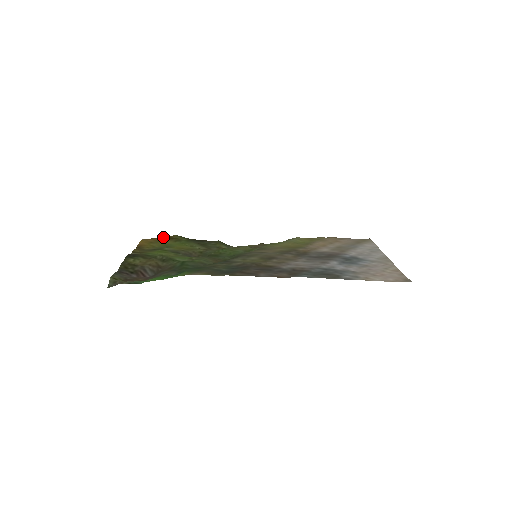
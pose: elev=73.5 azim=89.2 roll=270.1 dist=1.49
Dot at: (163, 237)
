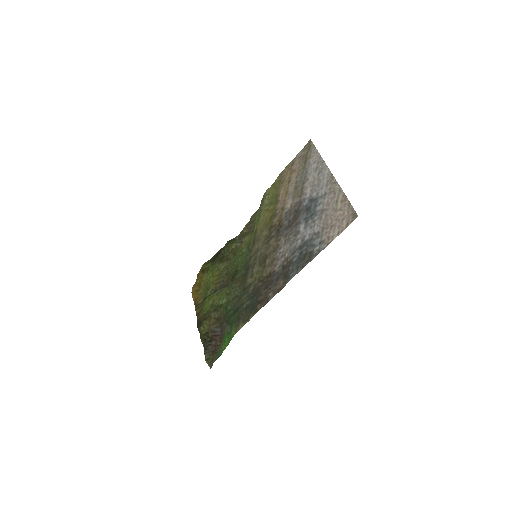
Dot at: (198, 273)
